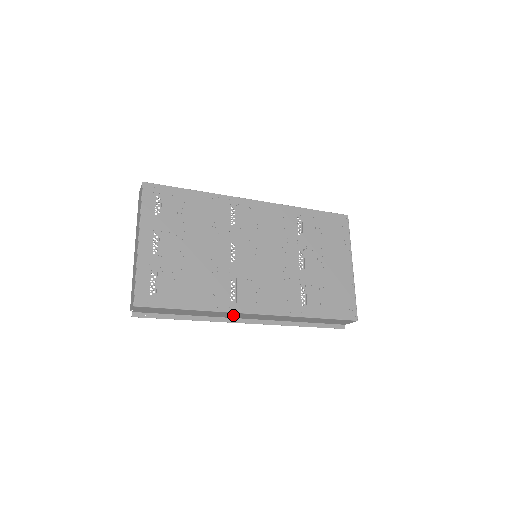
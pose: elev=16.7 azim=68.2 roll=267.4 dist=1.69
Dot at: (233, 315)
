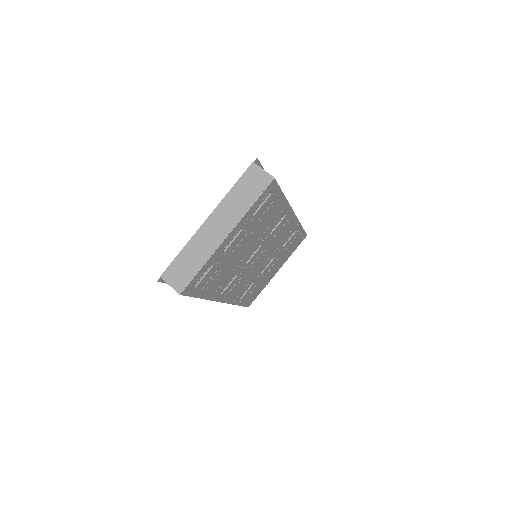
Dot at: occluded
